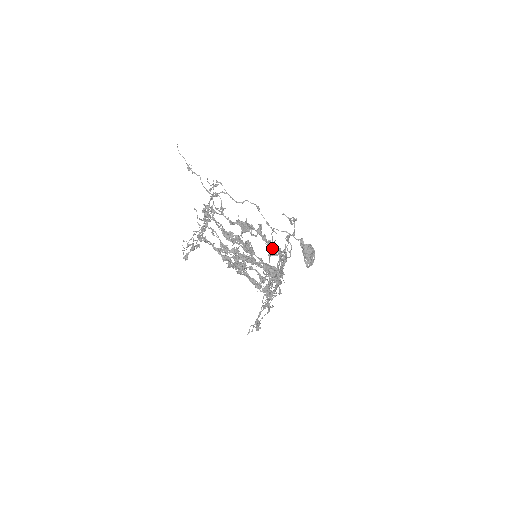
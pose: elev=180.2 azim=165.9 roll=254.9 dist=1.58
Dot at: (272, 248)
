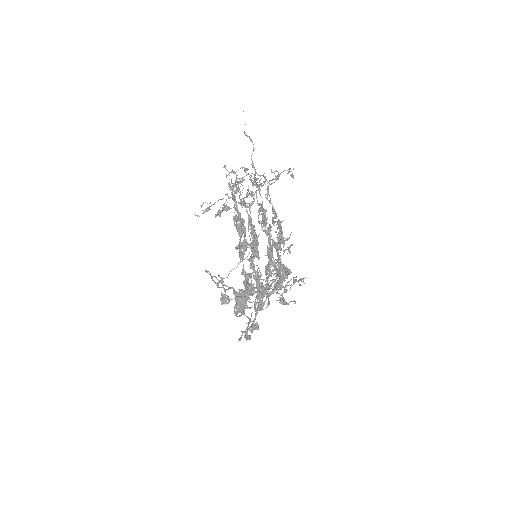
Dot at: (268, 255)
